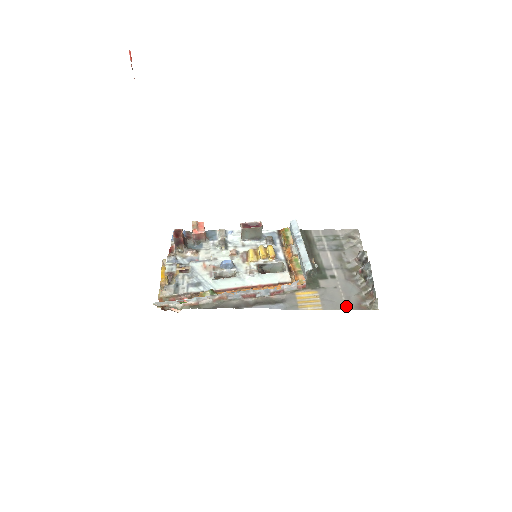
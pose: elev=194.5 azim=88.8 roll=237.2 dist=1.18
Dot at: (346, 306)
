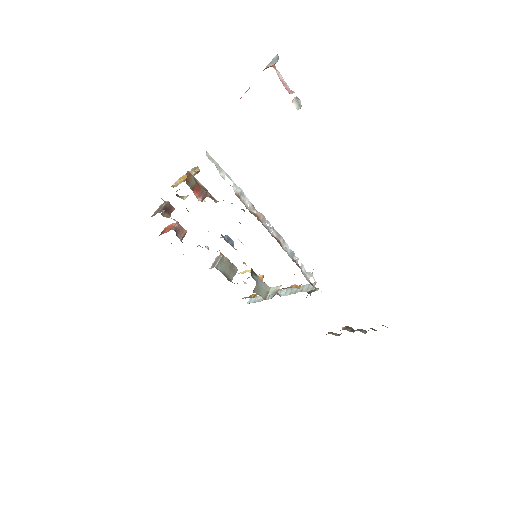
Dot at: occluded
